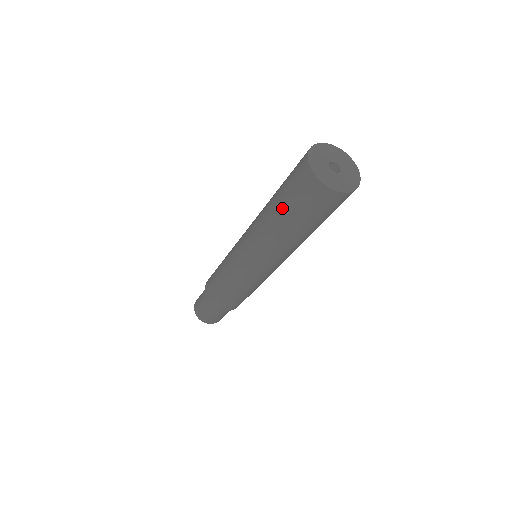
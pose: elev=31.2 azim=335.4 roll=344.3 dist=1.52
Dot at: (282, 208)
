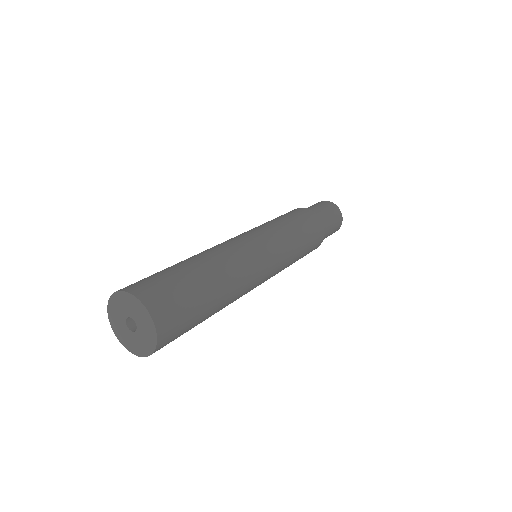
Dot at: occluded
